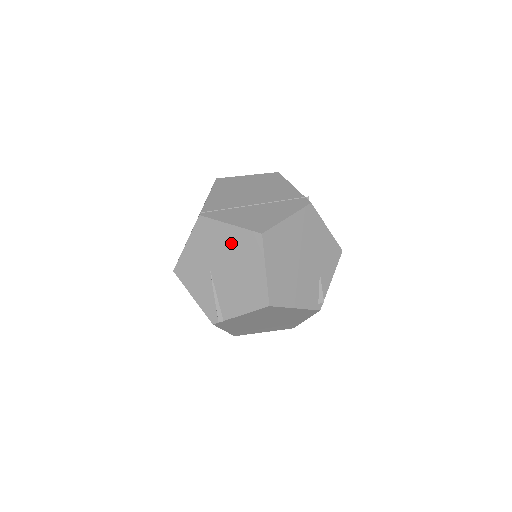
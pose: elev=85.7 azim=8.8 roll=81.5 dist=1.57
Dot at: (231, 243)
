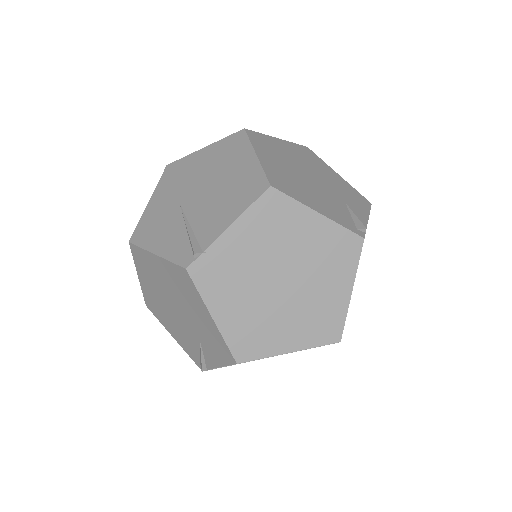
Dot at: (207, 162)
